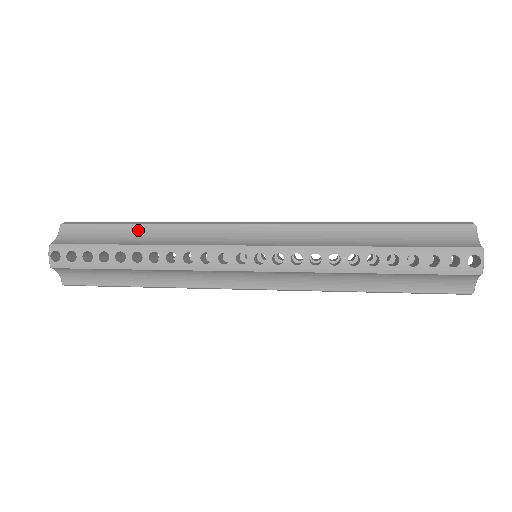
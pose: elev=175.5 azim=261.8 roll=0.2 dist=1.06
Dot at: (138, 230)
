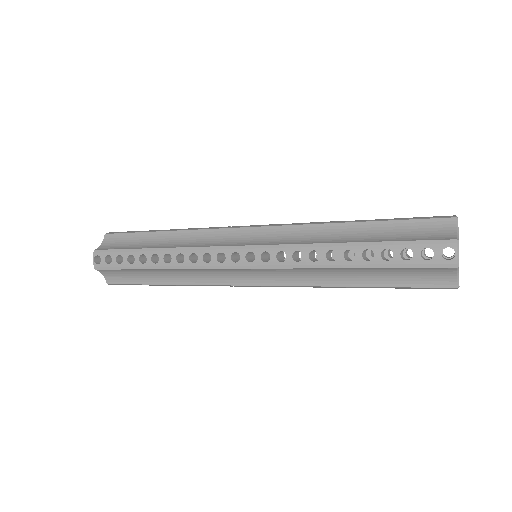
Dot at: (159, 236)
